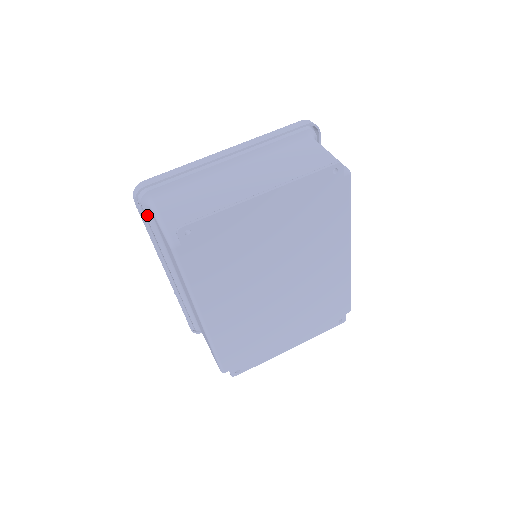
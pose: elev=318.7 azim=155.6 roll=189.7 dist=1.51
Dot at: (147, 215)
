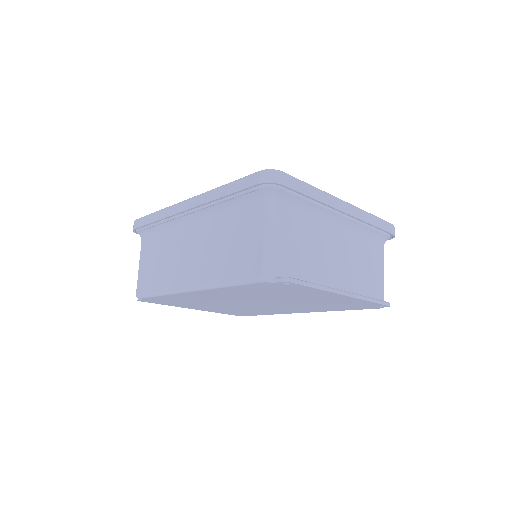
Dot at: (251, 193)
